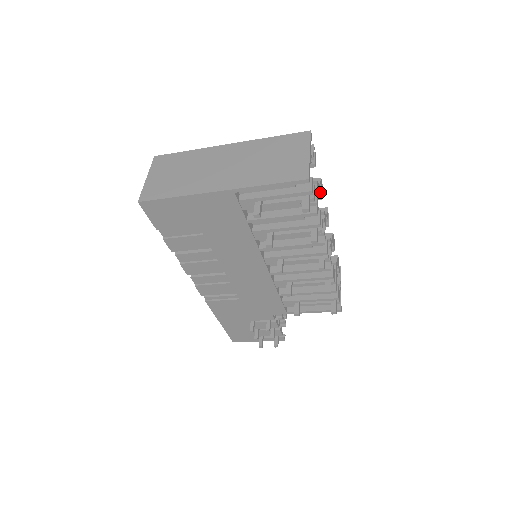
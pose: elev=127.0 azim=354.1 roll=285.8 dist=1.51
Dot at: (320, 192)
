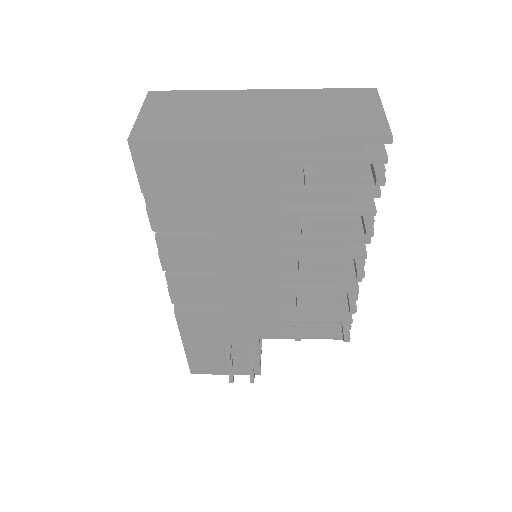
Dot at: occluded
